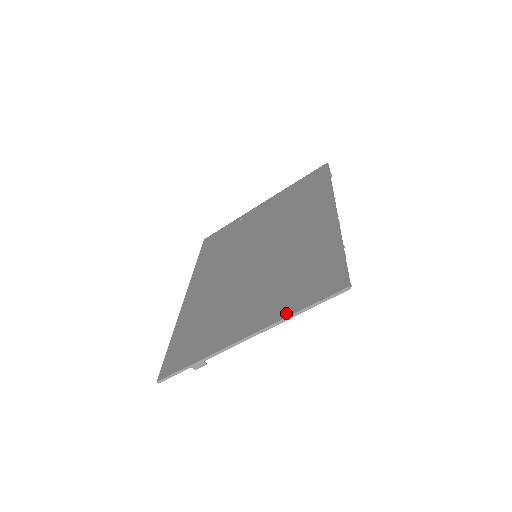
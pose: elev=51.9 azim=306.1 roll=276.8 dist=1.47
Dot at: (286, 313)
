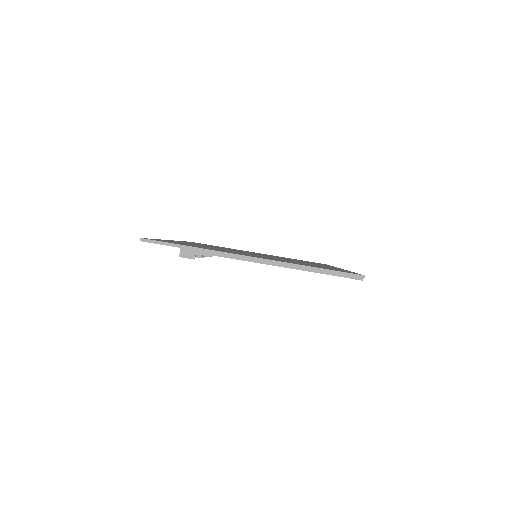
Dot at: (300, 264)
